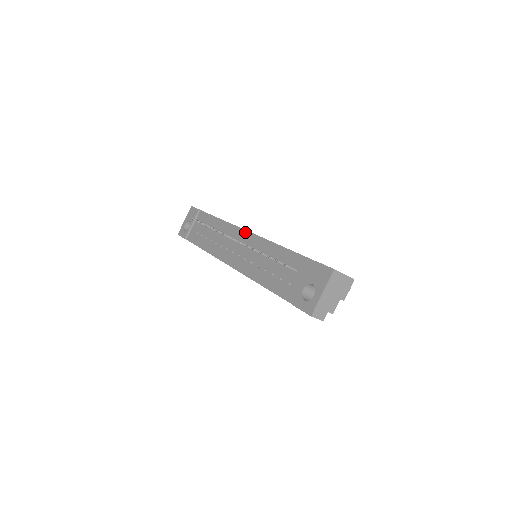
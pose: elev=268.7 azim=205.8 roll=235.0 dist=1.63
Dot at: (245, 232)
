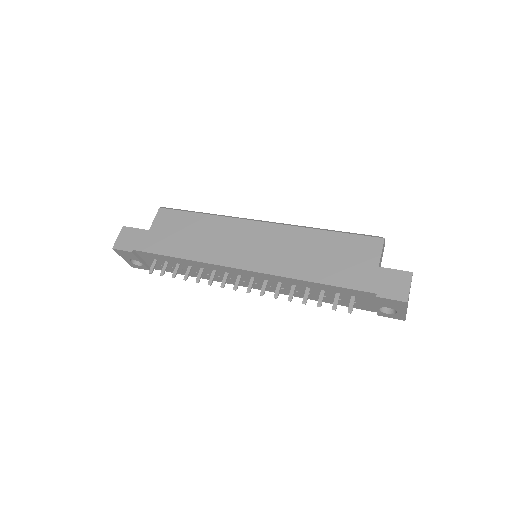
Dot at: (241, 271)
